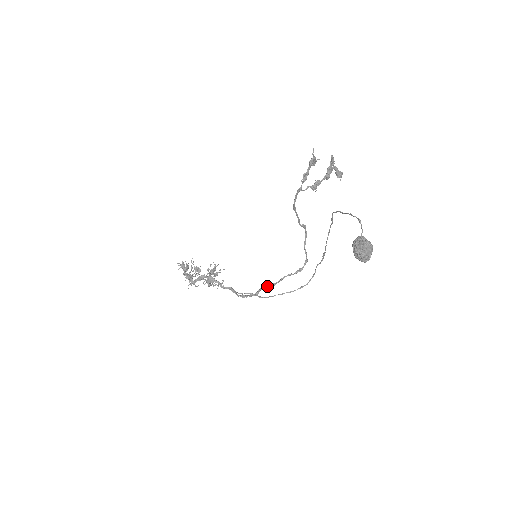
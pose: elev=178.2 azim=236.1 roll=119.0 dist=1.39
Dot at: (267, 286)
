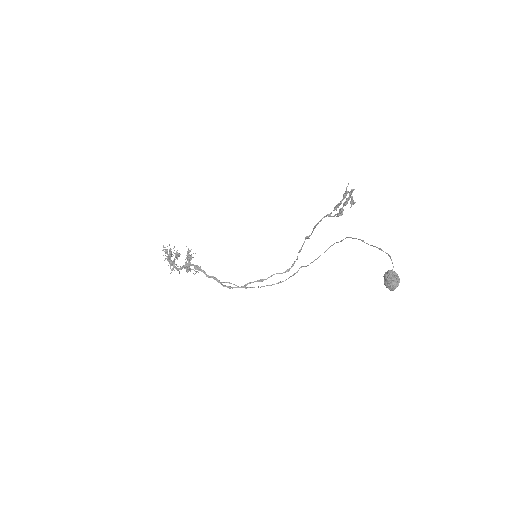
Dot at: (256, 281)
